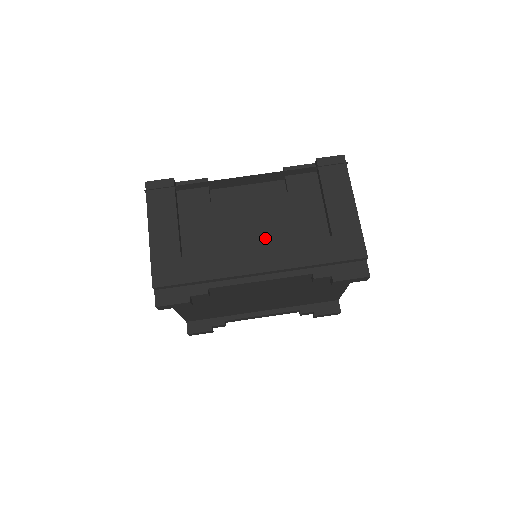
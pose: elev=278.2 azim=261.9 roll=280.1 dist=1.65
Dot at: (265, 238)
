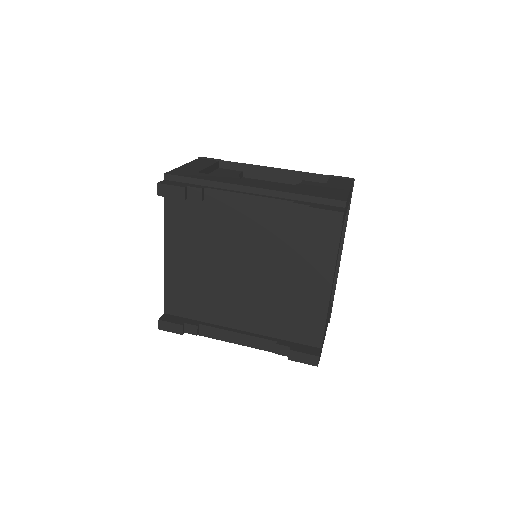
Dot at: occluded
